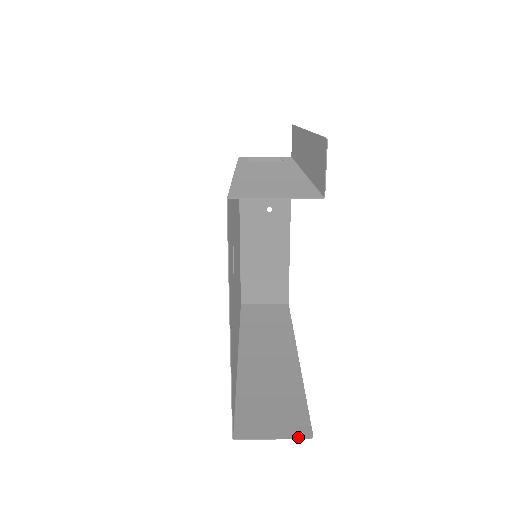
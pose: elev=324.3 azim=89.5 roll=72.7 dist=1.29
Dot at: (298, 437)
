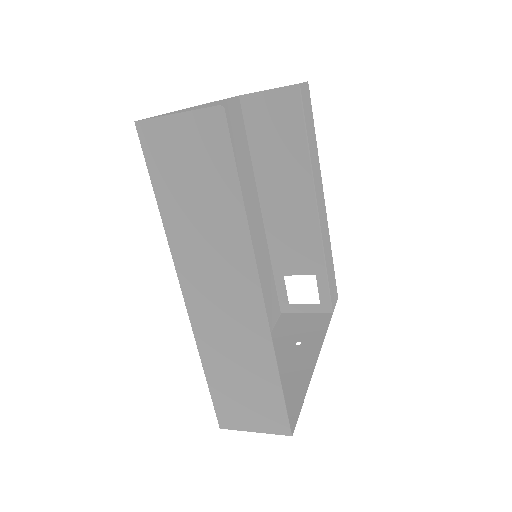
Dot at: (206, 110)
